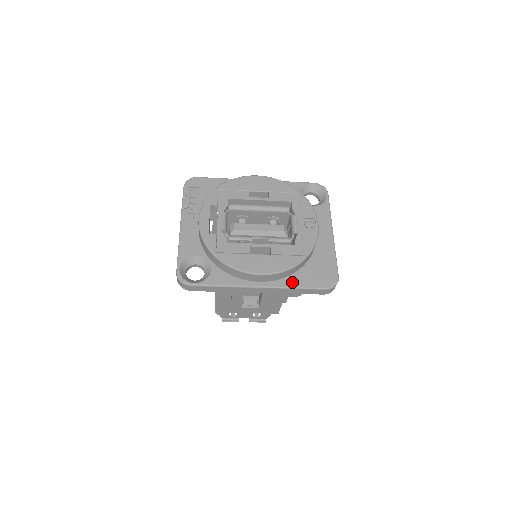
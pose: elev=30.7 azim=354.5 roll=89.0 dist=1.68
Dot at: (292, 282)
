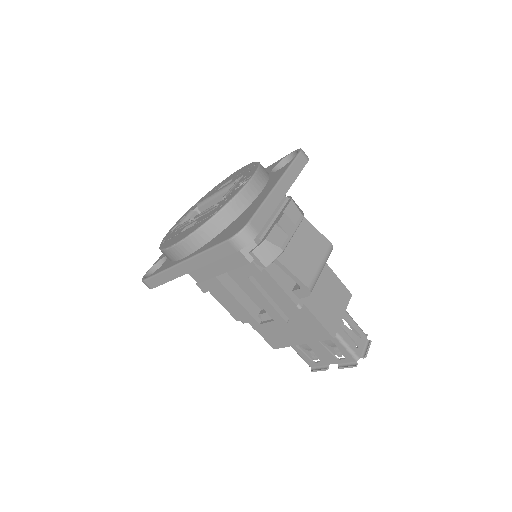
Dot at: (206, 247)
